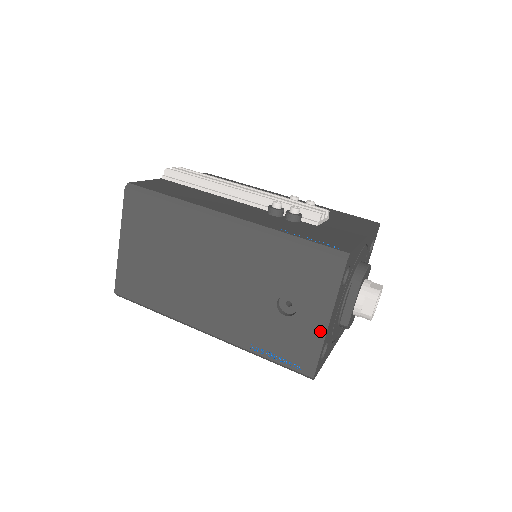
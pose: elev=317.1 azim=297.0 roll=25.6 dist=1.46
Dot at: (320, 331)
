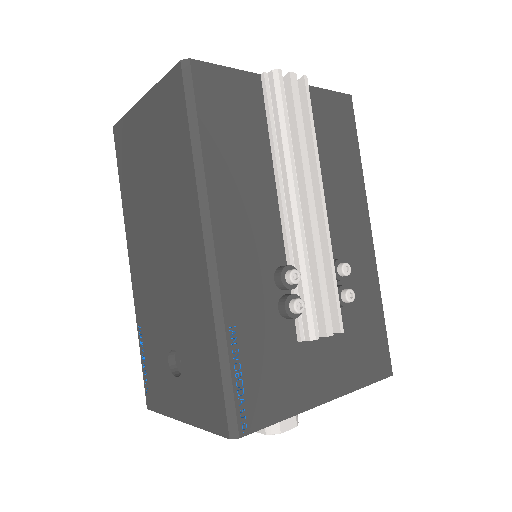
Dot at: (173, 411)
